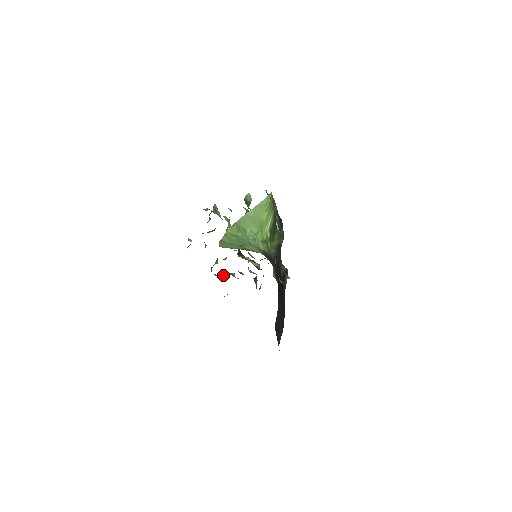
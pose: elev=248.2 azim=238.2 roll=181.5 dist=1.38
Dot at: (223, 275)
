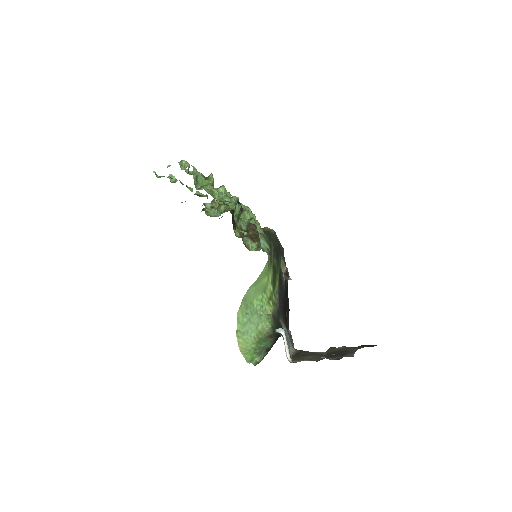
Dot at: (217, 209)
